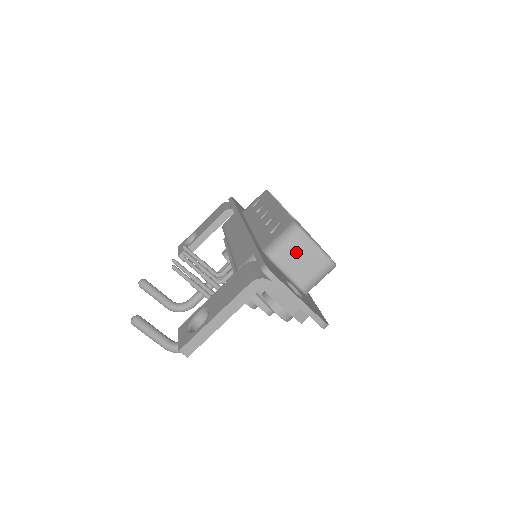
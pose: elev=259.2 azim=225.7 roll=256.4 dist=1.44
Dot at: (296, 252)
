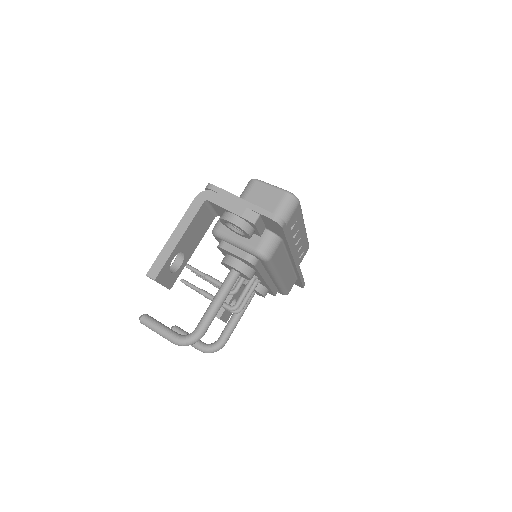
Dot at: (255, 196)
